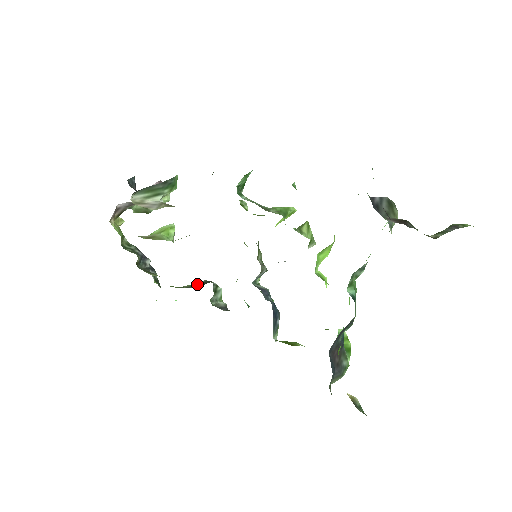
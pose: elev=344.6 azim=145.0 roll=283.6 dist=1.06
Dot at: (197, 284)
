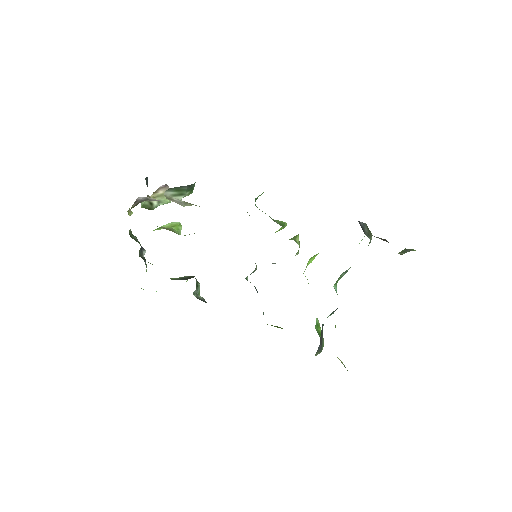
Dot at: (182, 278)
